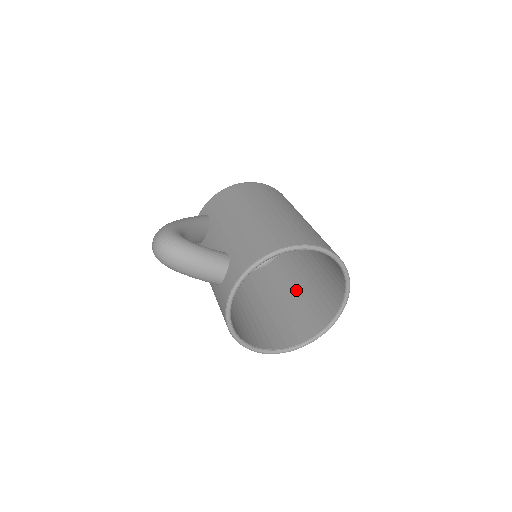
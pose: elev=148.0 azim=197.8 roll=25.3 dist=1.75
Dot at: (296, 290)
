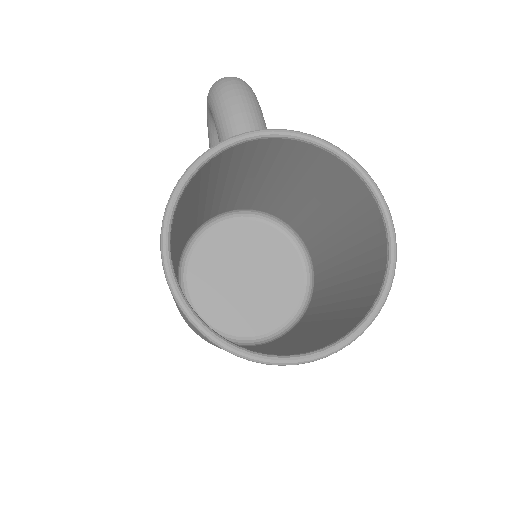
Dot at: occluded
